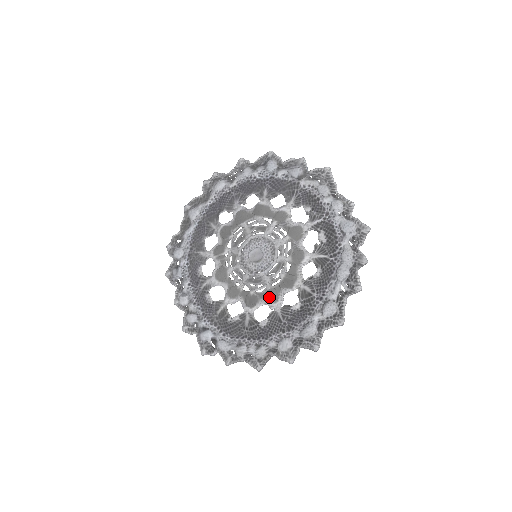
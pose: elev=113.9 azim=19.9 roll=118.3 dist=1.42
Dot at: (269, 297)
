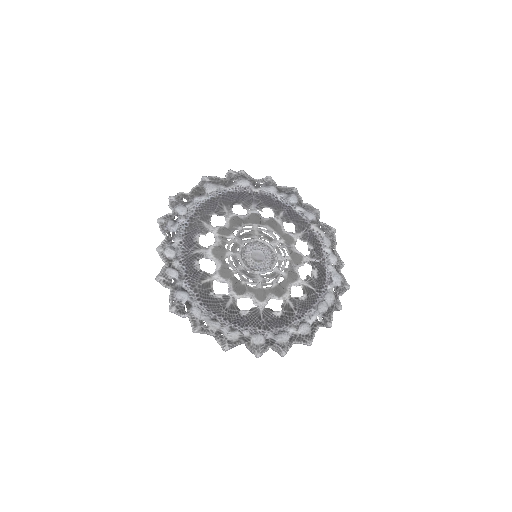
Dot at: (258, 294)
